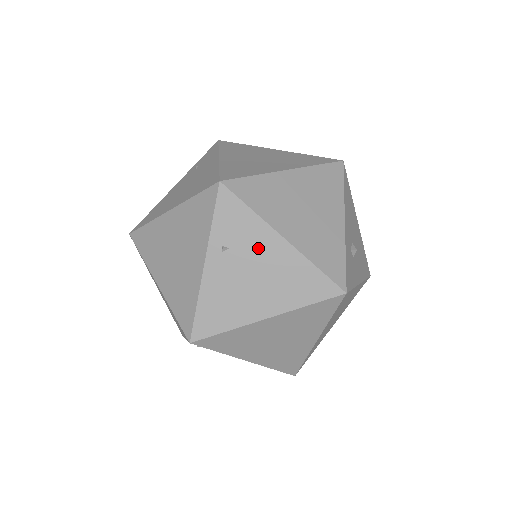
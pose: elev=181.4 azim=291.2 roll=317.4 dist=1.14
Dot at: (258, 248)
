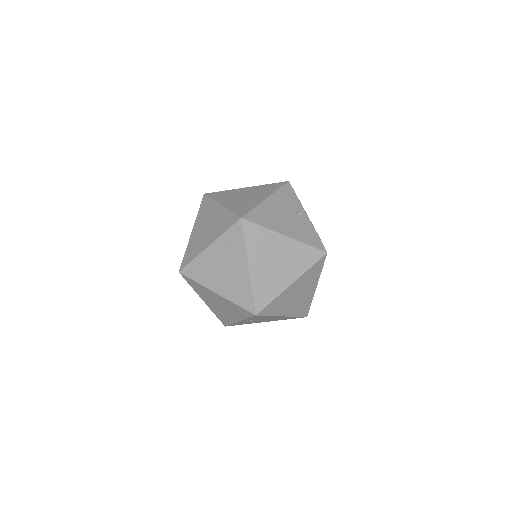
Dot at: (269, 318)
